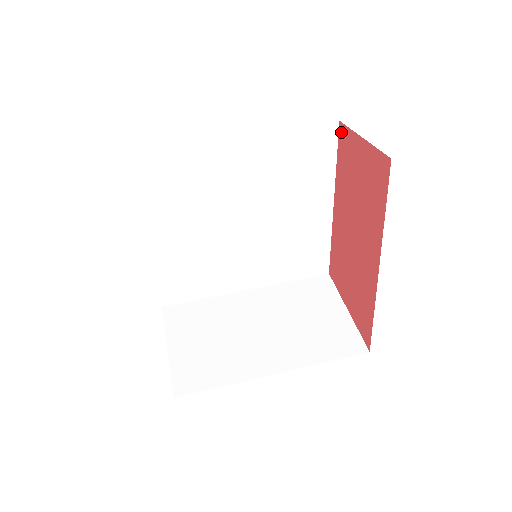
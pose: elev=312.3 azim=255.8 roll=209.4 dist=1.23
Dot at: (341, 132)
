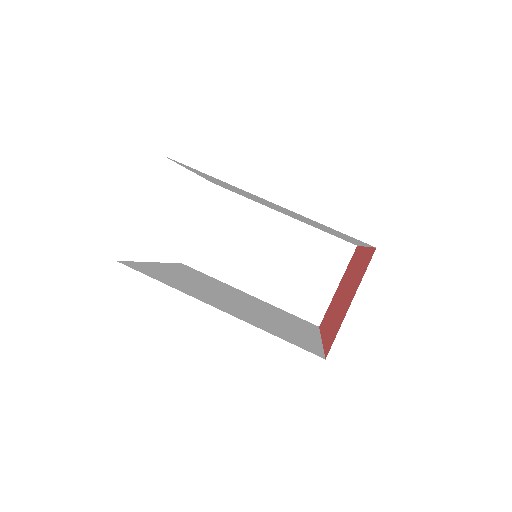
Dot at: (372, 254)
